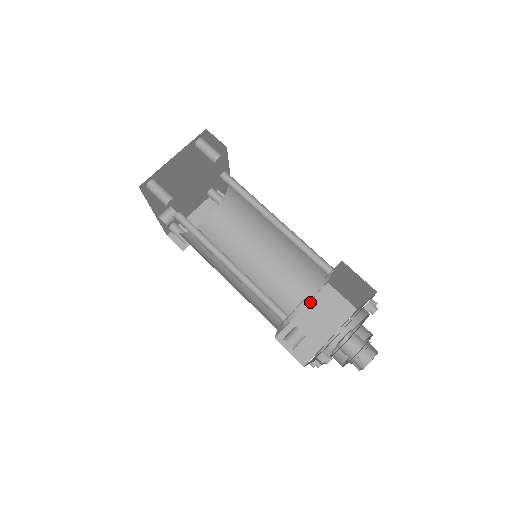
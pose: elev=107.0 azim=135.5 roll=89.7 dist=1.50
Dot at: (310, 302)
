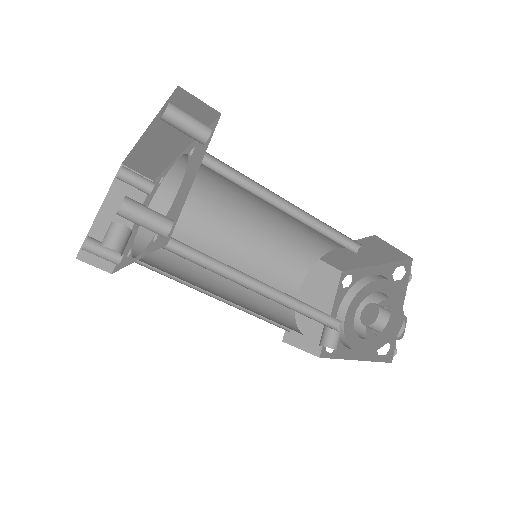
Dot at: (300, 283)
